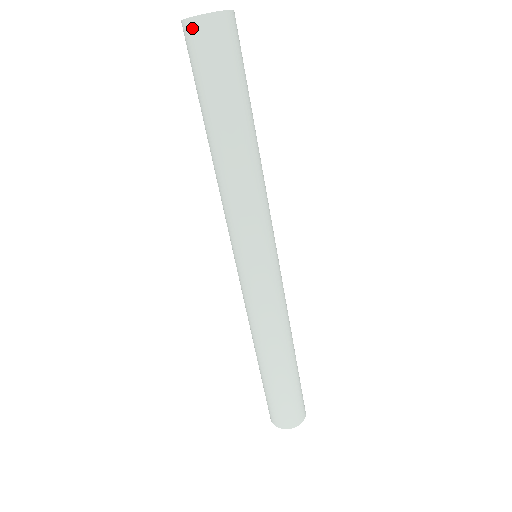
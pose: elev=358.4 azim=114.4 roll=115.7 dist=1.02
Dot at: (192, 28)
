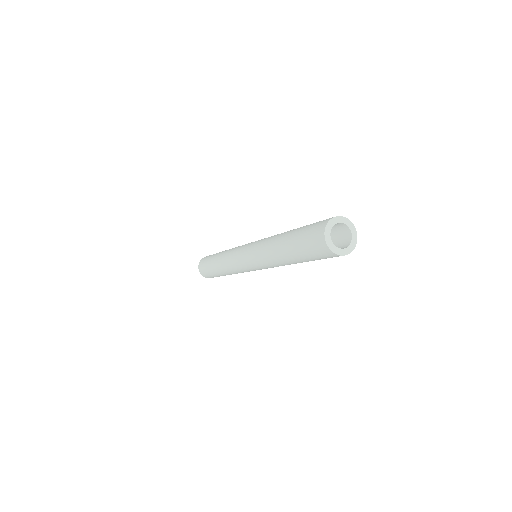
Dot at: occluded
